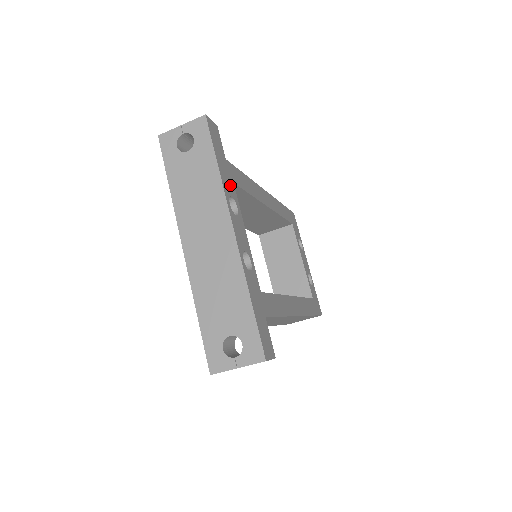
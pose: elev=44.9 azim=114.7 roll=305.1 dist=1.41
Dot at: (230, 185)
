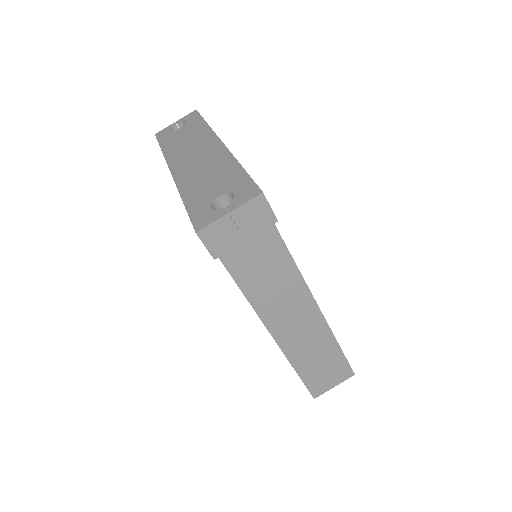
Dot at: occluded
